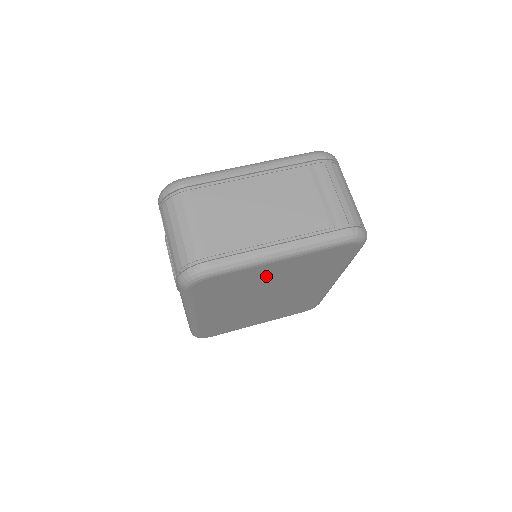
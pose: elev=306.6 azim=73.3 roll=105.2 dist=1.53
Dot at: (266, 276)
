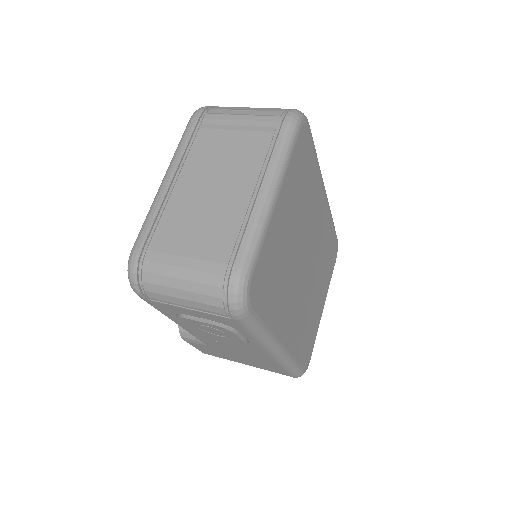
Dot at: (284, 232)
